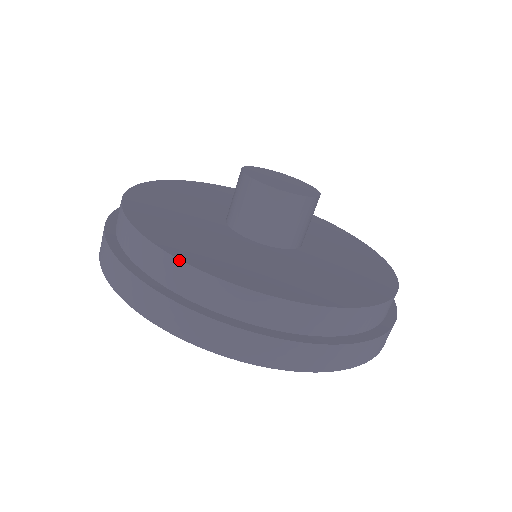
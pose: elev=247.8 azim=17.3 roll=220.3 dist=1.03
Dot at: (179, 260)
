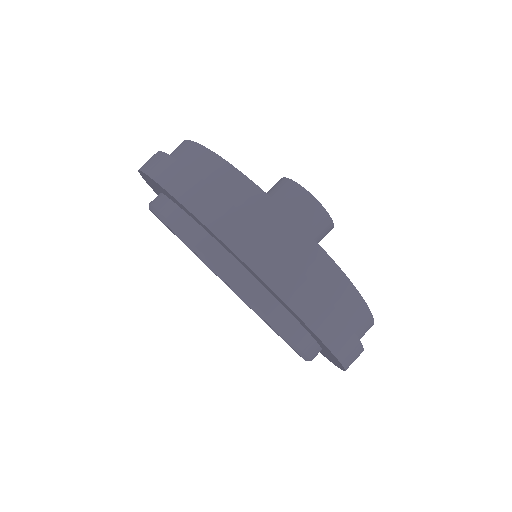
Dot at: (283, 209)
